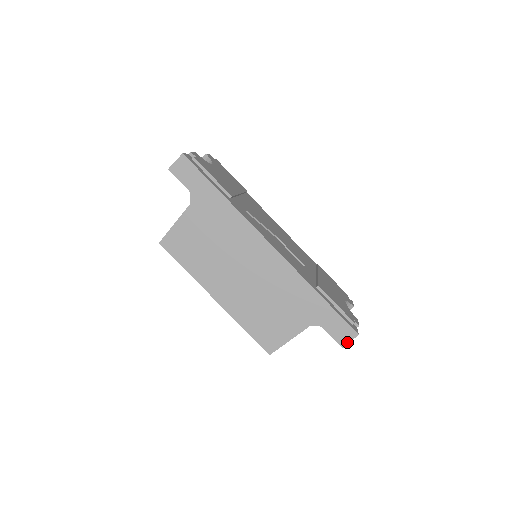
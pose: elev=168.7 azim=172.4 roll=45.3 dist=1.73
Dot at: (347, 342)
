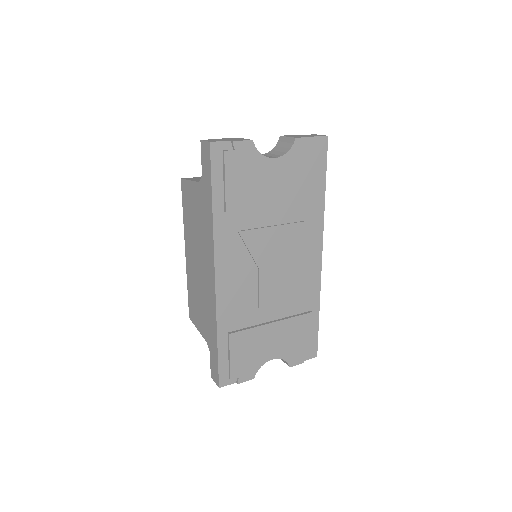
Dot at: (214, 379)
